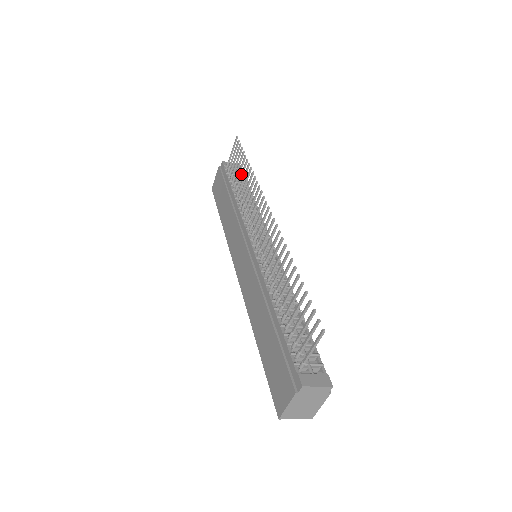
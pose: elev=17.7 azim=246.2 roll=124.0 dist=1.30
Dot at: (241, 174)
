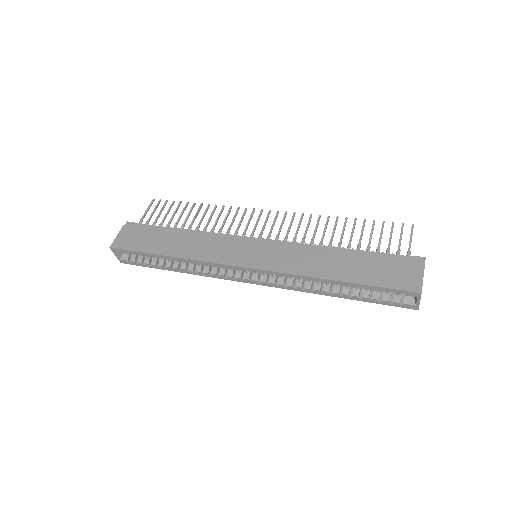
Dot at: (189, 214)
